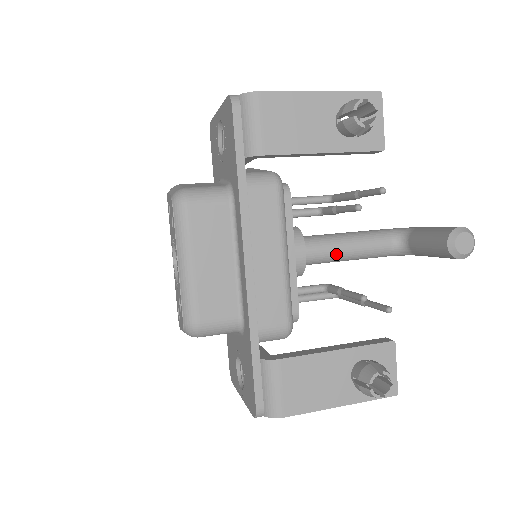
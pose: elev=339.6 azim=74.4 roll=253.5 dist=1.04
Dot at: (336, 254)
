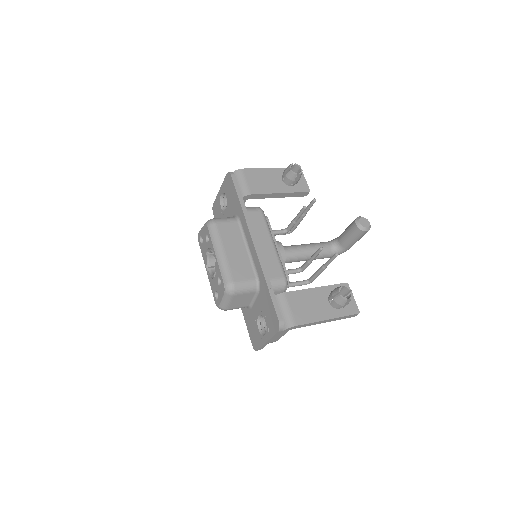
Dot at: (301, 252)
